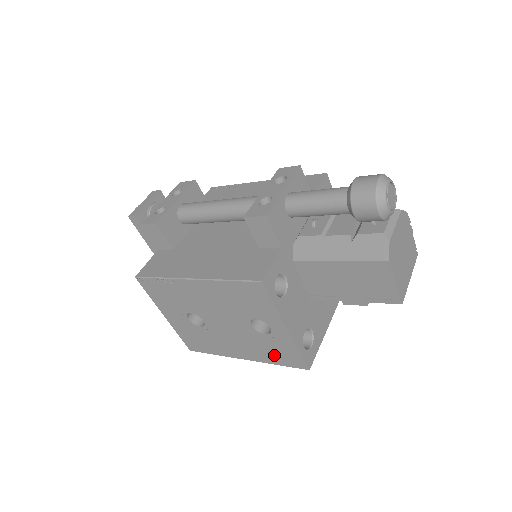
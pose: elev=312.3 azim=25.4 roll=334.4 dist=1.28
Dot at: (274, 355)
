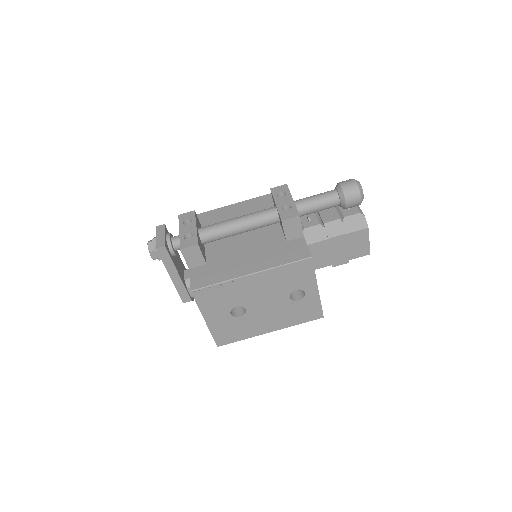
Dot at: (299, 316)
